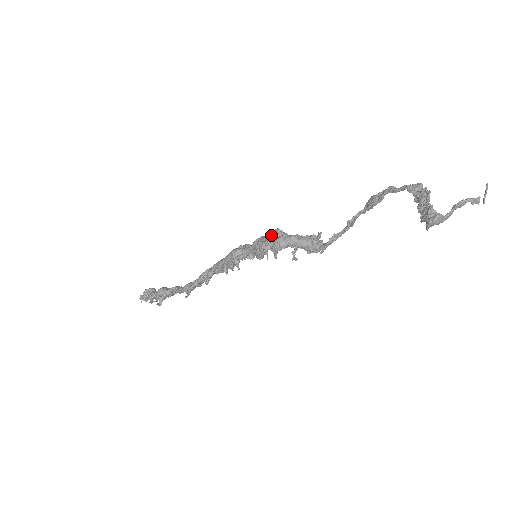
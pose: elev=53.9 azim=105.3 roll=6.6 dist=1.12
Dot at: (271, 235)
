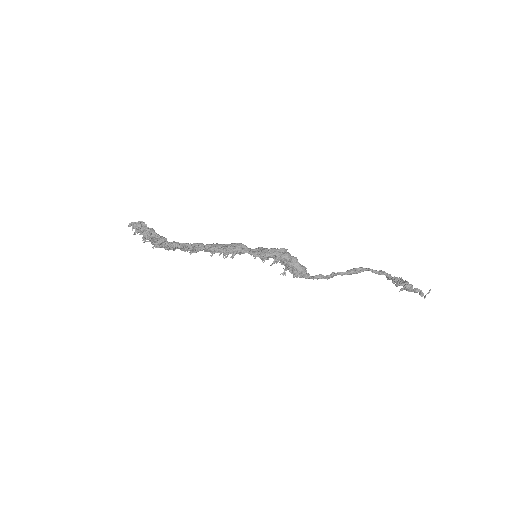
Dot at: (283, 248)
